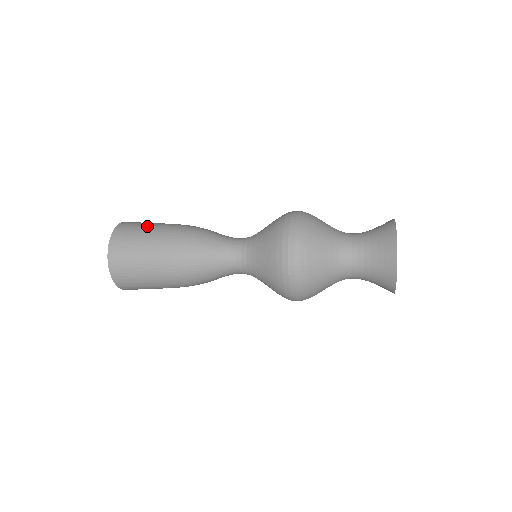
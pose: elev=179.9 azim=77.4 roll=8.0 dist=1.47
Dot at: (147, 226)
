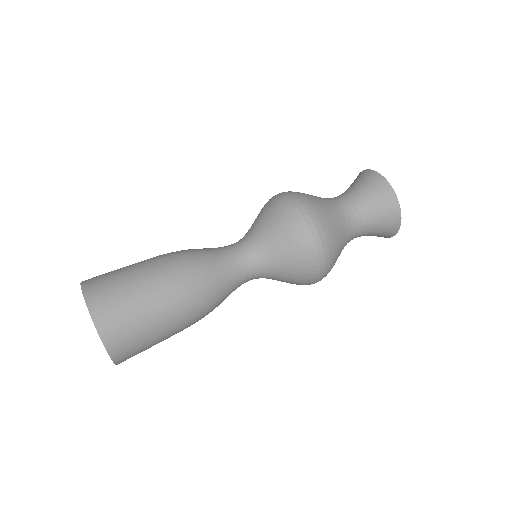
Dot at: (124, 273)
